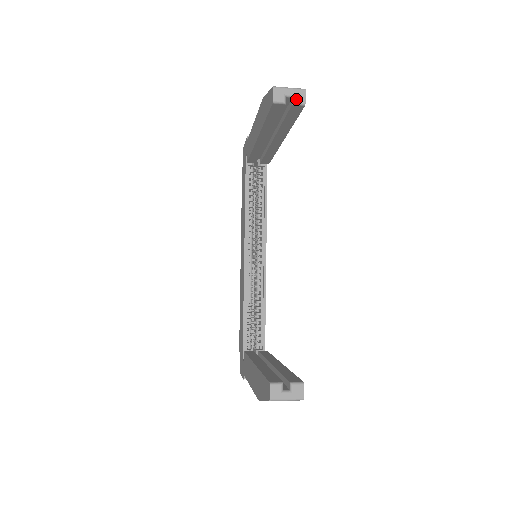
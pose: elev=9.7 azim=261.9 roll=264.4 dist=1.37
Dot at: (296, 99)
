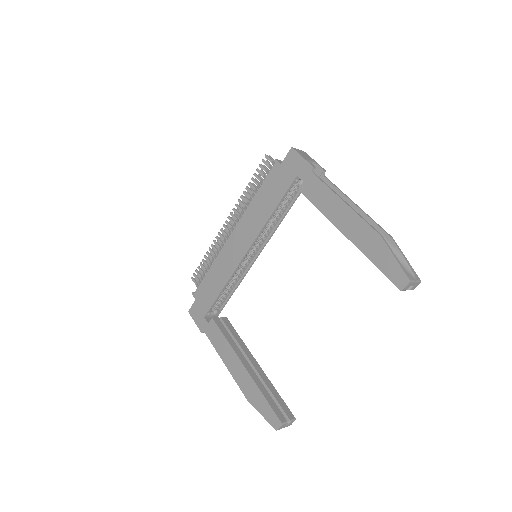
Dot at: (412, 288)
